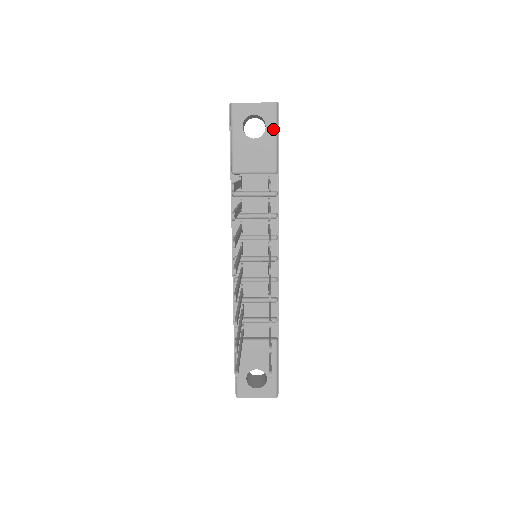
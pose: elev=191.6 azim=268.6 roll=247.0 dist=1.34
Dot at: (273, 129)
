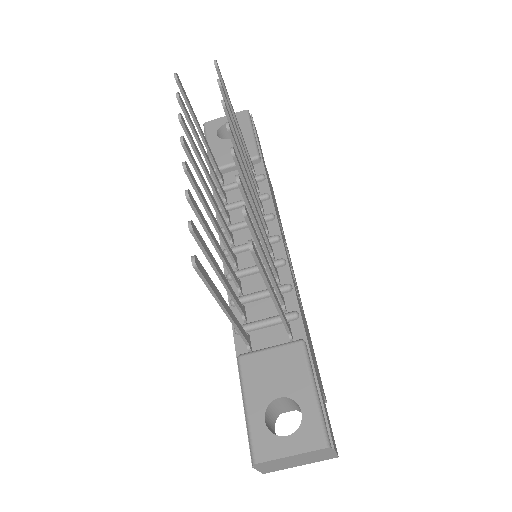
Dot at: (247, 127)
